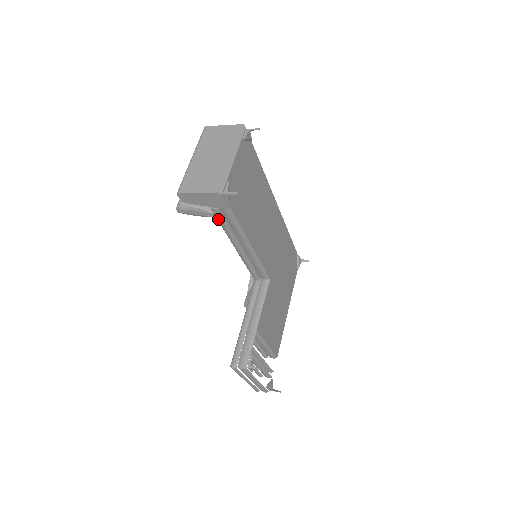
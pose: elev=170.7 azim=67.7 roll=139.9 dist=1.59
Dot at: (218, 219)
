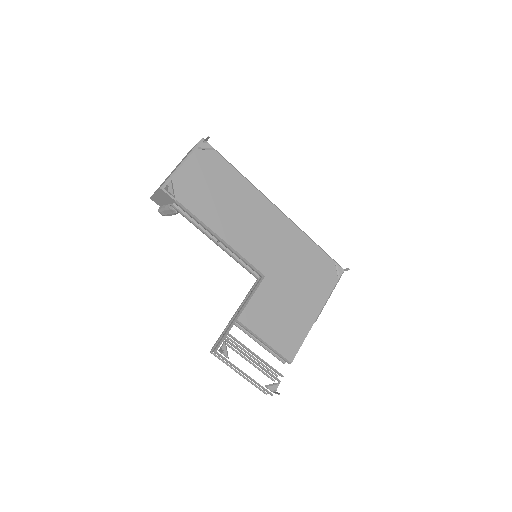
Dot at: (181, 214)
